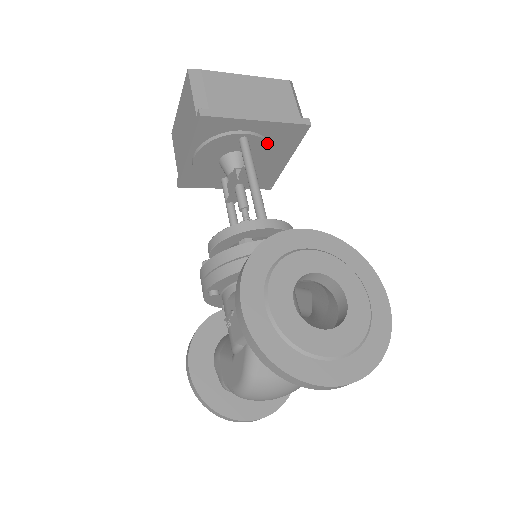
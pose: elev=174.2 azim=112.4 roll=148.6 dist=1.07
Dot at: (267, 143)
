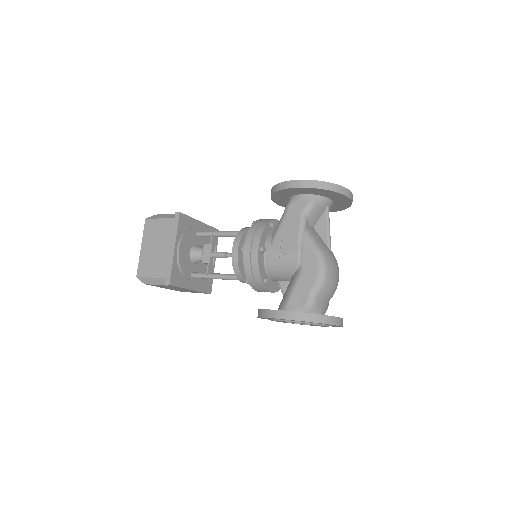
Dot at: (207, 240)
